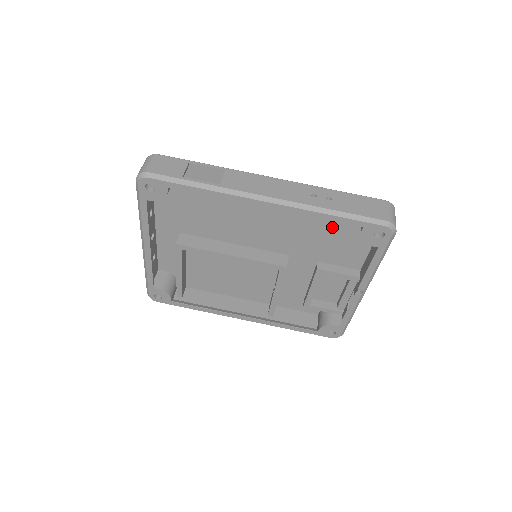
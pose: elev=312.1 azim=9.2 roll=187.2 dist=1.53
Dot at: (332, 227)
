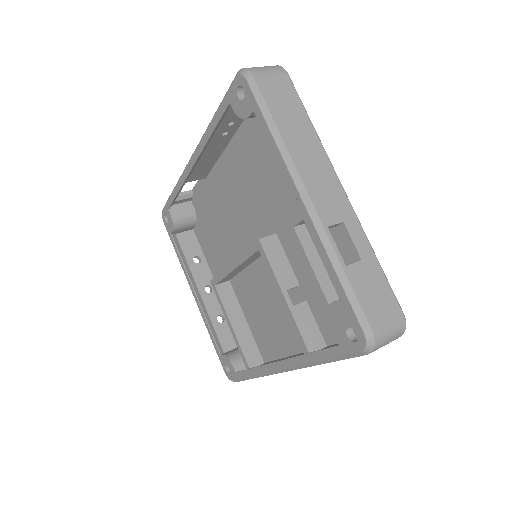
Dot at: (268, 154)
